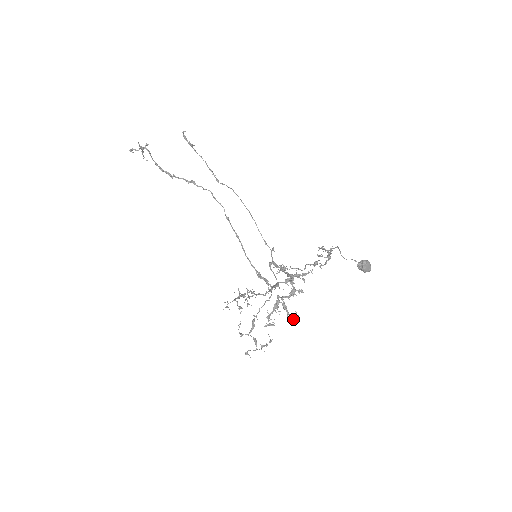
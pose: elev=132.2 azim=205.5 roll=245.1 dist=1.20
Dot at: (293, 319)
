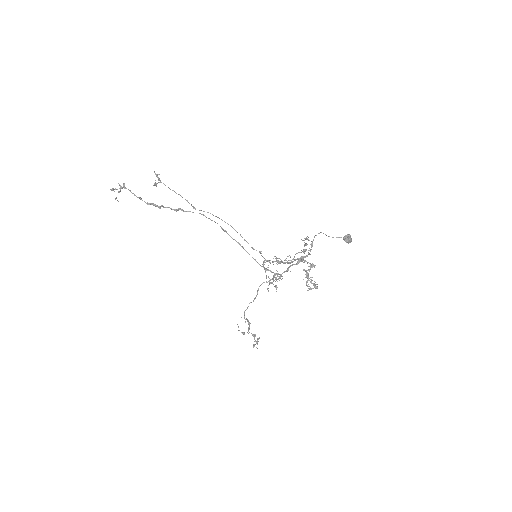
Dot at: (315, 286)
